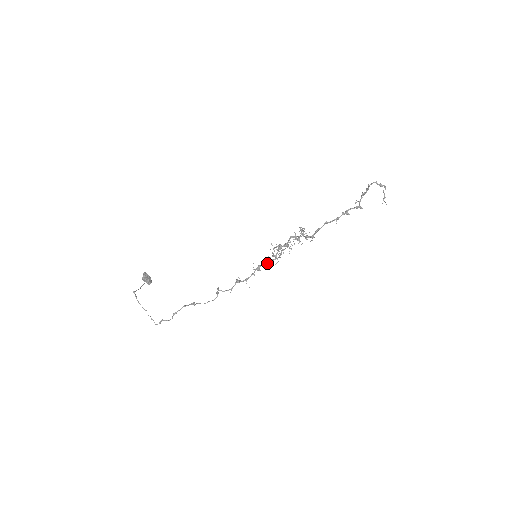
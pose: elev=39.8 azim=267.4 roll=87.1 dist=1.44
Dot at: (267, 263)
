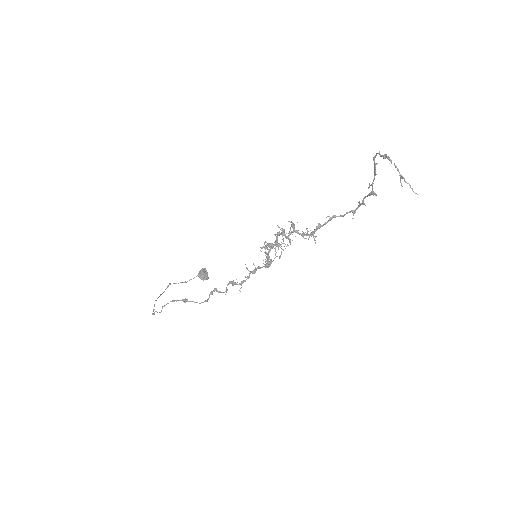
Dot at: (265, 265)
